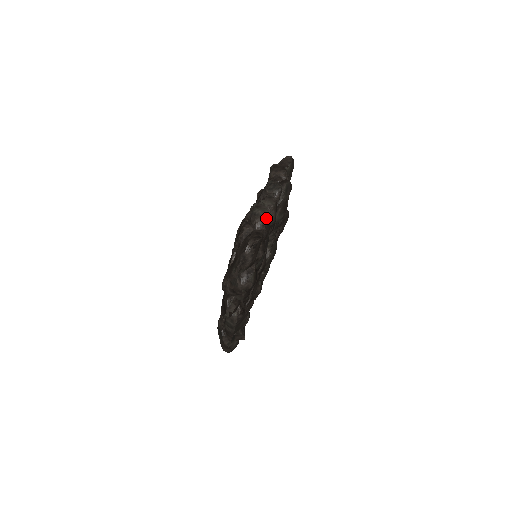
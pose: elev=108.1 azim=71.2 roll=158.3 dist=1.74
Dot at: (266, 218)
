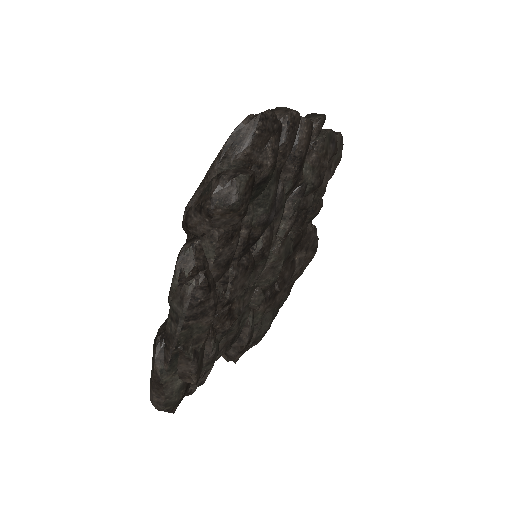
Dot at: (293, 110)
